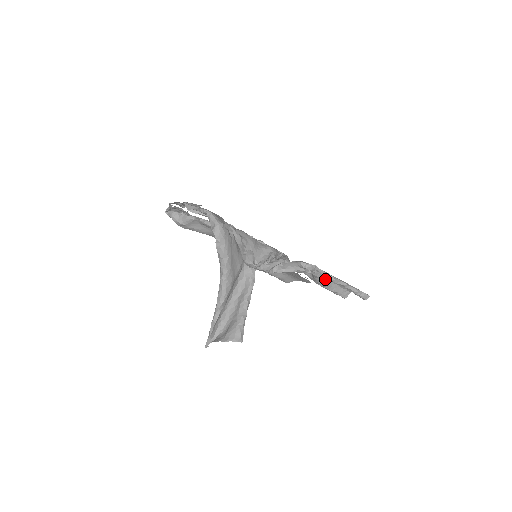
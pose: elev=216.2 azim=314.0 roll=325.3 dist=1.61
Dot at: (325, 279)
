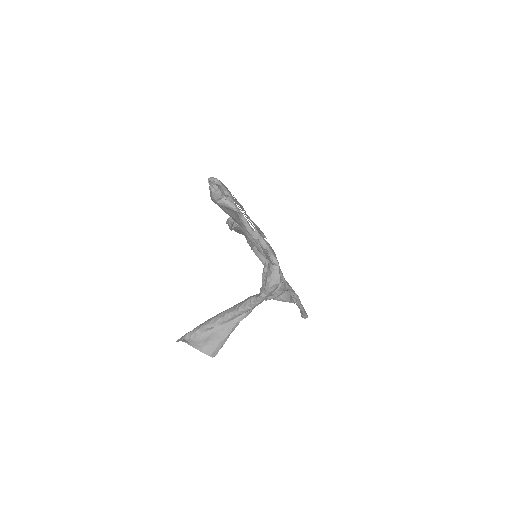
Dot at: occluded
